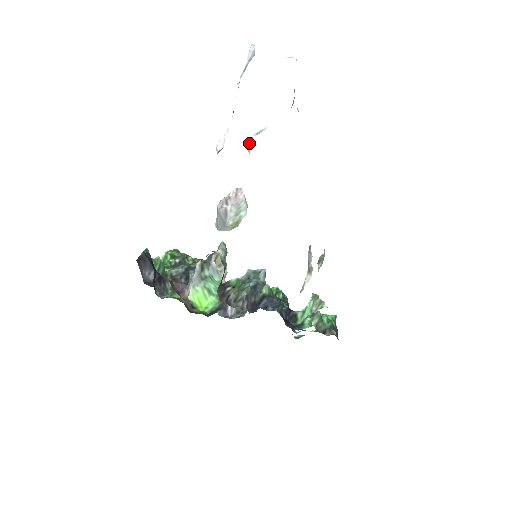
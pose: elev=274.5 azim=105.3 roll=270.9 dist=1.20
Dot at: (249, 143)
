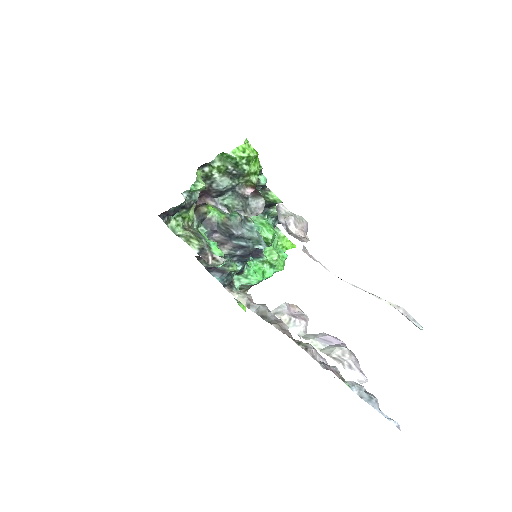
Dot at: (279, 313)
